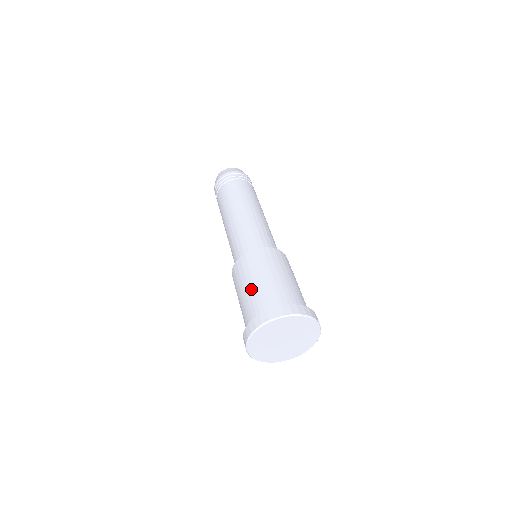
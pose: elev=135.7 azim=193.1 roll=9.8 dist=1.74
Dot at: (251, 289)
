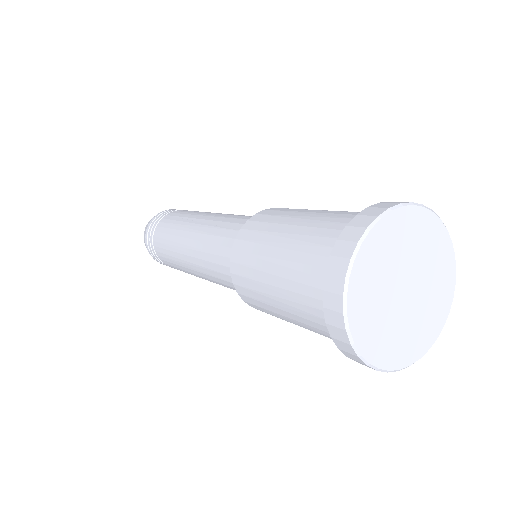
Dot at: (287, 243)
